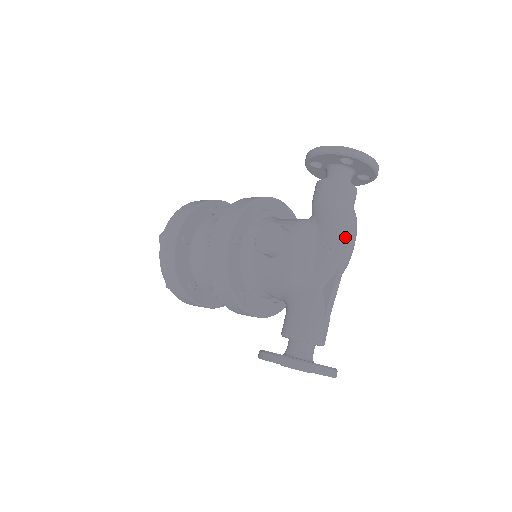
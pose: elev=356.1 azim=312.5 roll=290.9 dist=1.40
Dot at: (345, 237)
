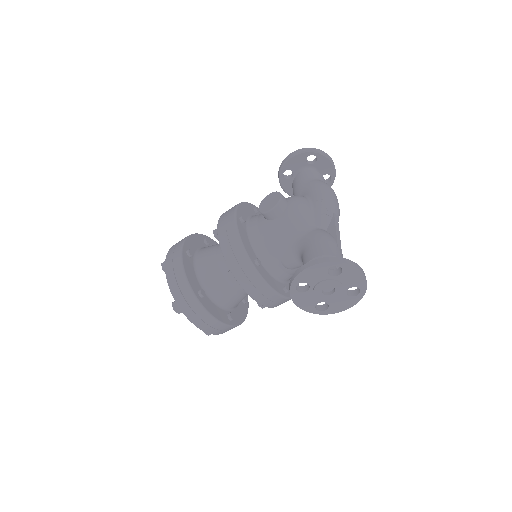
Dot at: (330, 194)
